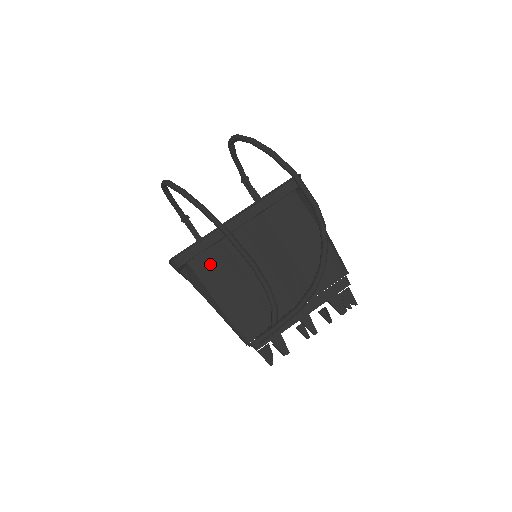
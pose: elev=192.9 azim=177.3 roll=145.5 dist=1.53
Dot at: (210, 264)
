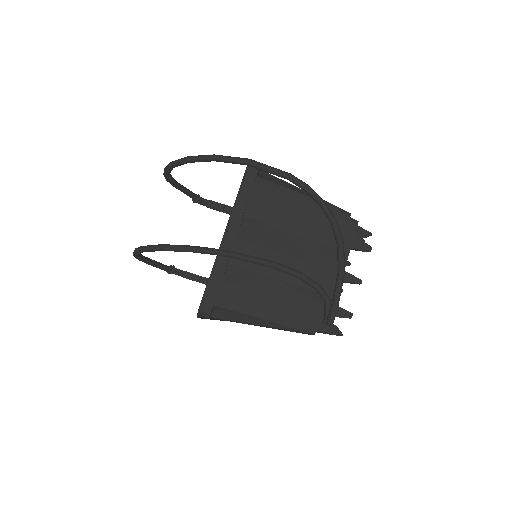
Dot at: (234, 291)
